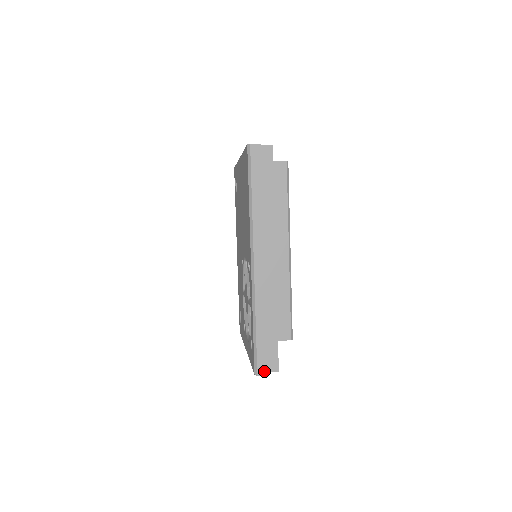
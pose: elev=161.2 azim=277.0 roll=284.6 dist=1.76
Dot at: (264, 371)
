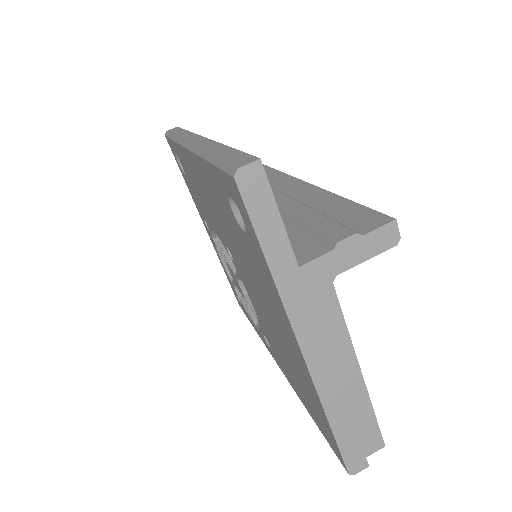
Dot at: occluded
